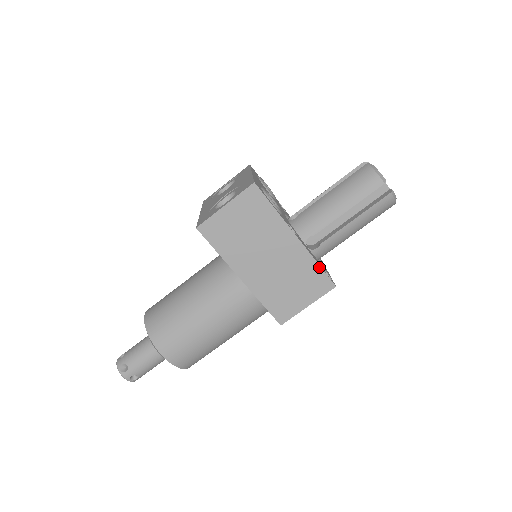
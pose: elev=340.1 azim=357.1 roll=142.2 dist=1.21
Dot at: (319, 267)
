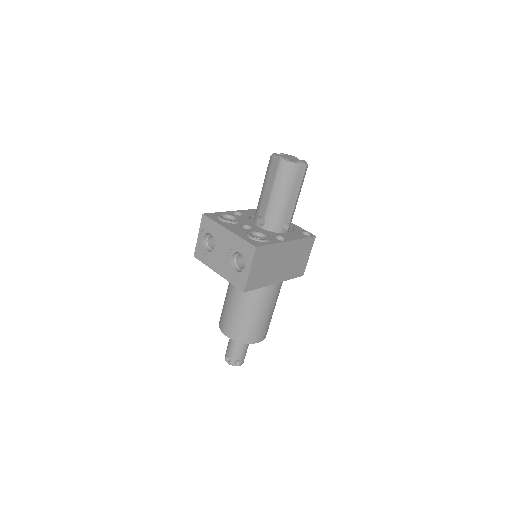
Dot at: (305, 239)
